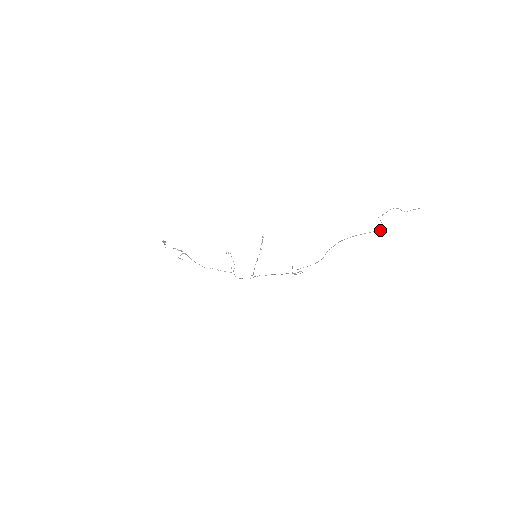
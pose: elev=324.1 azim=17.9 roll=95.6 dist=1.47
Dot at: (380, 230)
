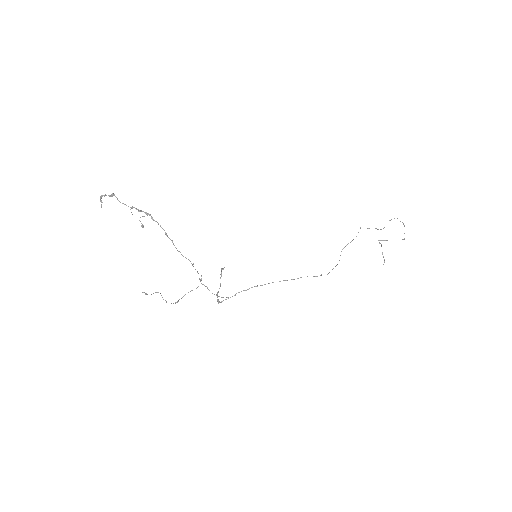
Dot at: (404, 233)
